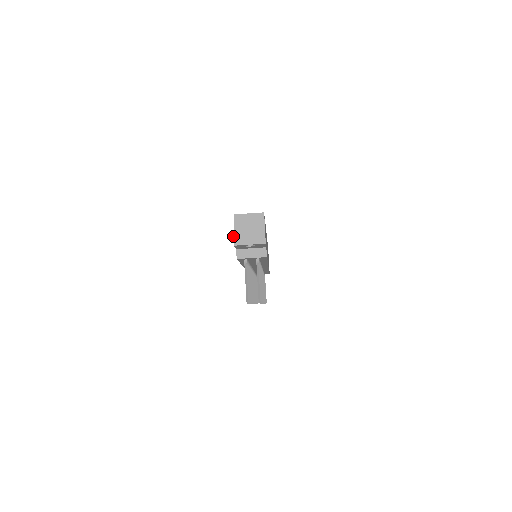
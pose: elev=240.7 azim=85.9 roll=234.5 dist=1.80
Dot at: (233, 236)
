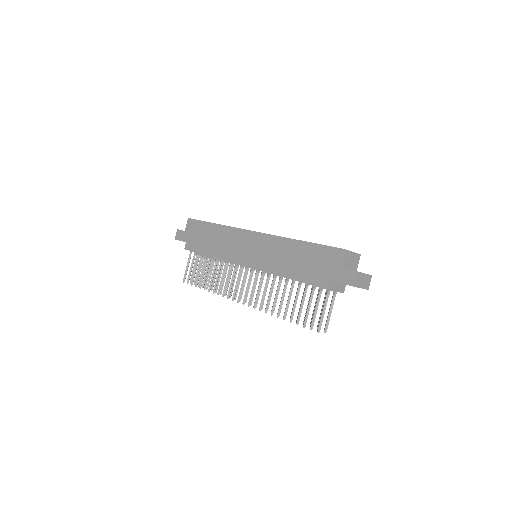
Dot at: (355, 277)
